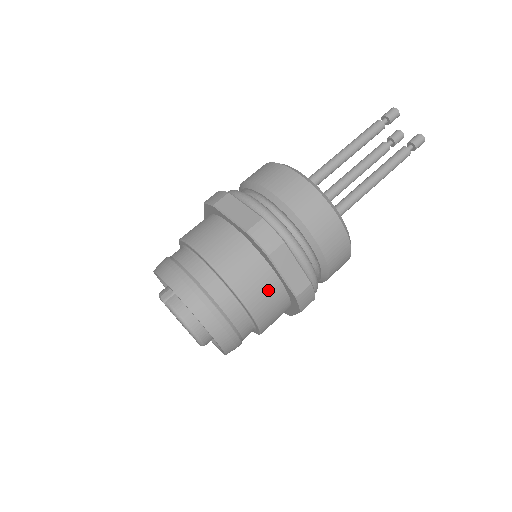
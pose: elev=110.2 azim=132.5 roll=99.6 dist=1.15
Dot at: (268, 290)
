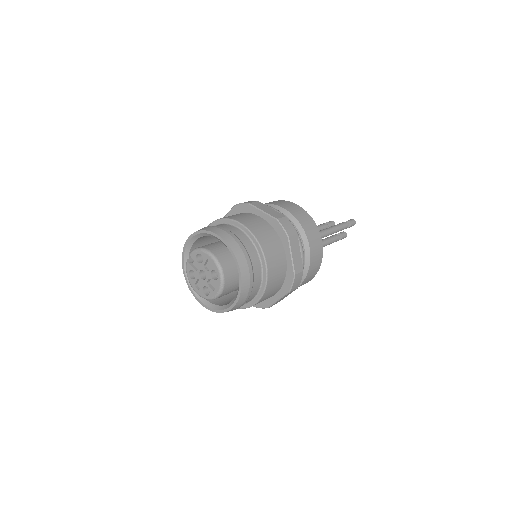
Dot at: (256, 221)
